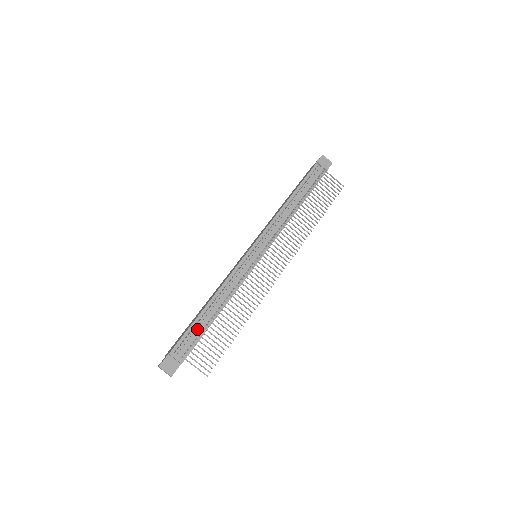
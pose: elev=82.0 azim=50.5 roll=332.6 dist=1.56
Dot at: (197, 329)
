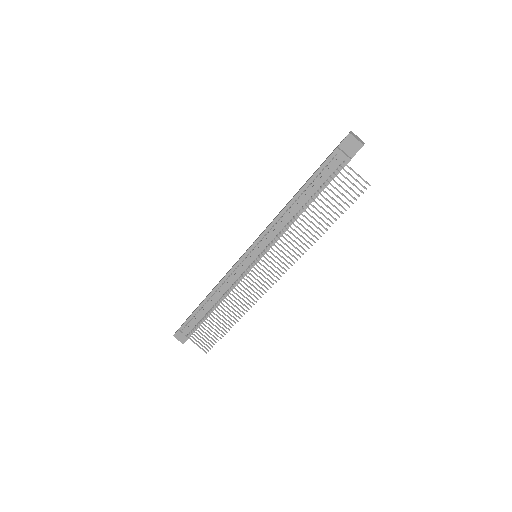
Dot at: (197, 318)
